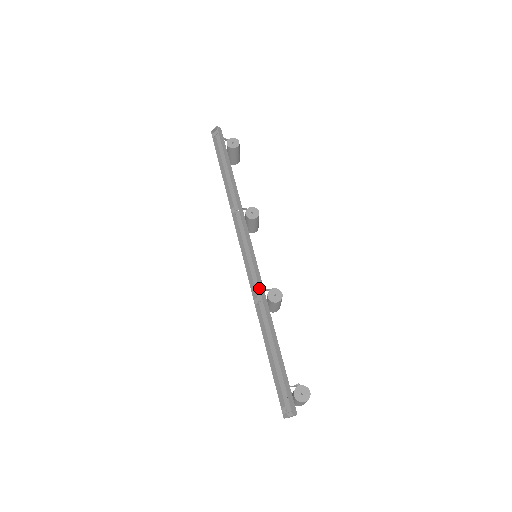
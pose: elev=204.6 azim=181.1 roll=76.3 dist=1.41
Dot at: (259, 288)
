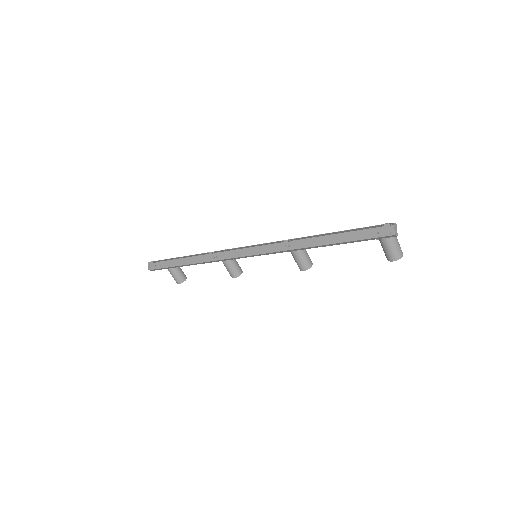
Dot at: (277, 241)
